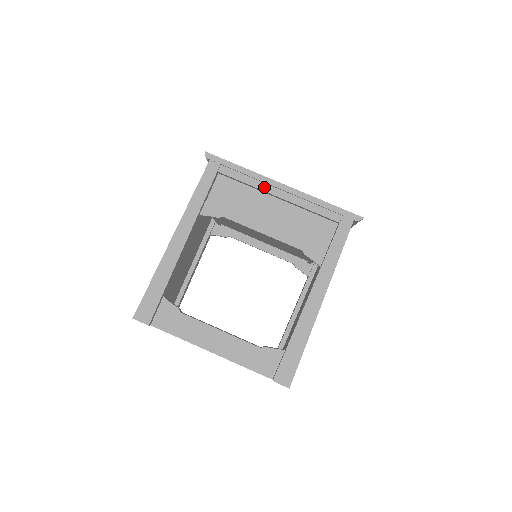
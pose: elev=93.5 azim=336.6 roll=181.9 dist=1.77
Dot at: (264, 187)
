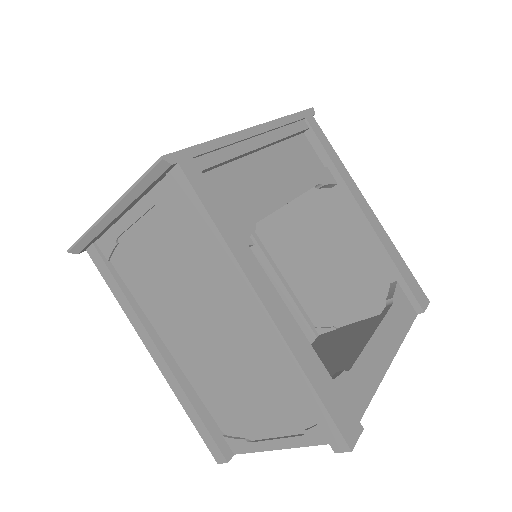
Dot at: (246, 147)
